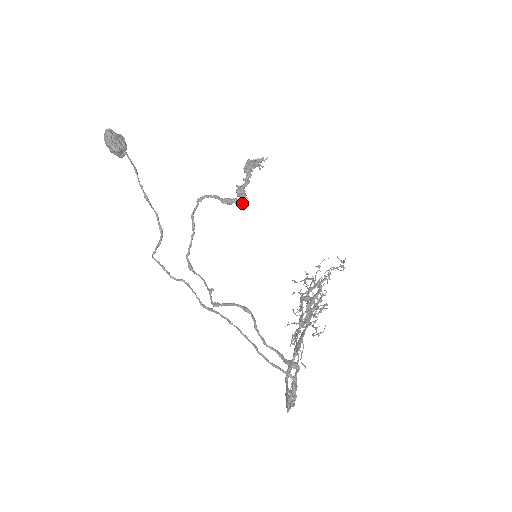
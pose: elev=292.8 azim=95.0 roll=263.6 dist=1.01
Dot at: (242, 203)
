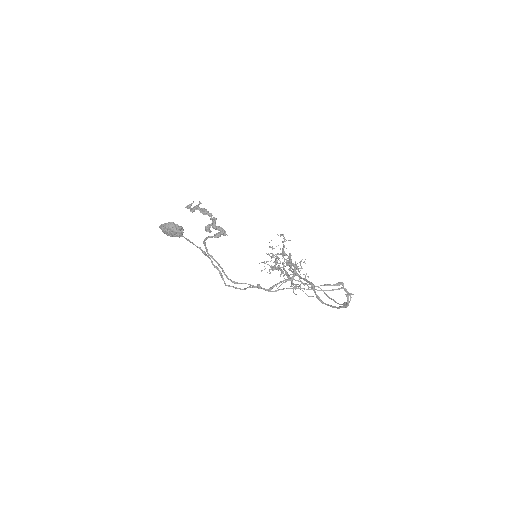
Dot at: (225, 232)
